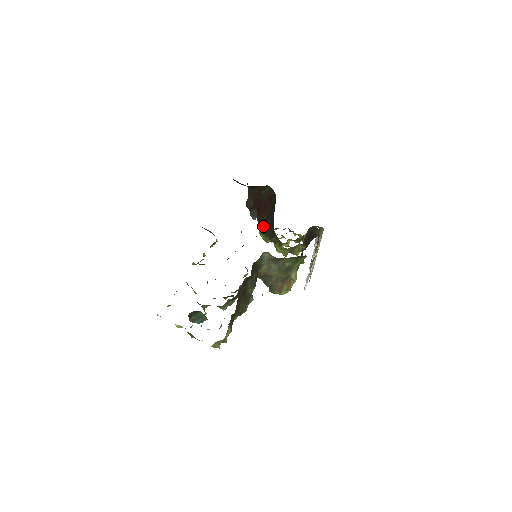
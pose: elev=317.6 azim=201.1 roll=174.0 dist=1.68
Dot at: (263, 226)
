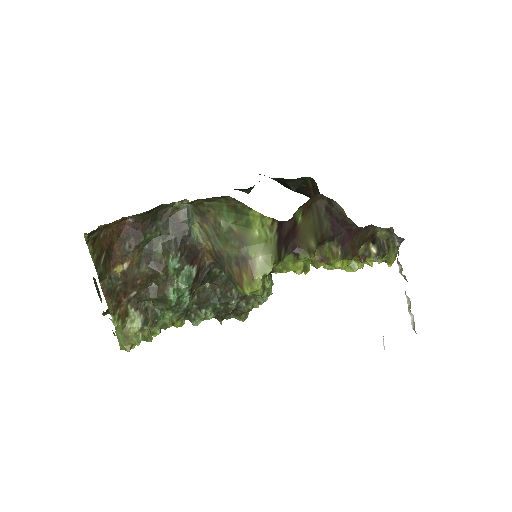
Dot at: occluded
